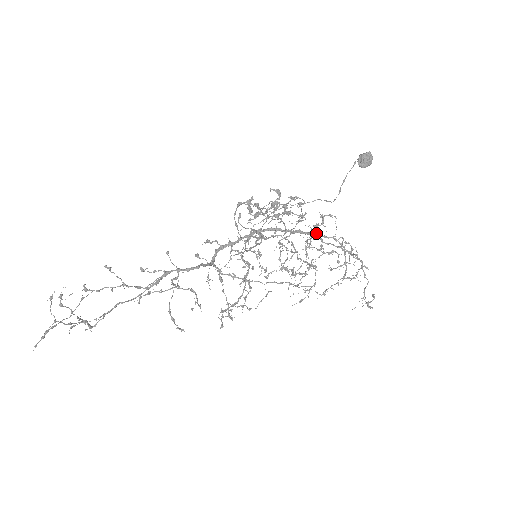
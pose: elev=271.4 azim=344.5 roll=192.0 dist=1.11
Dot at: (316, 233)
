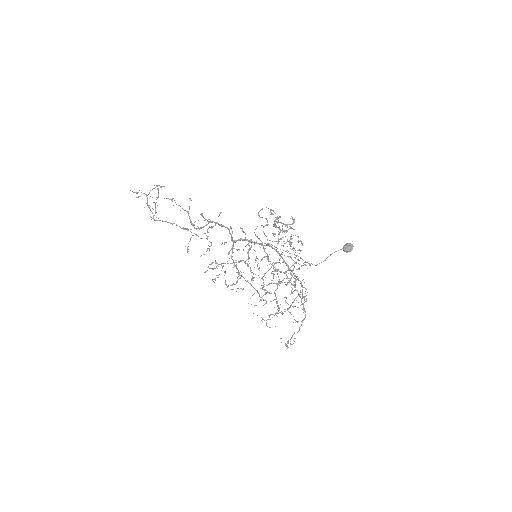
Dot at: (295, 278)
